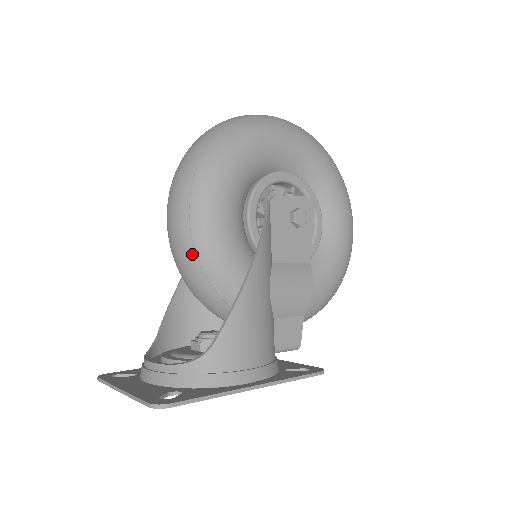
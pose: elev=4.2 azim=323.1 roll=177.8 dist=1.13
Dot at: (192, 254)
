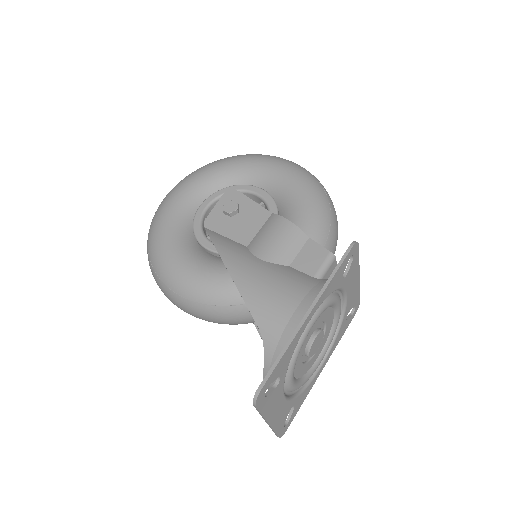
Dot at: (207, 308)
